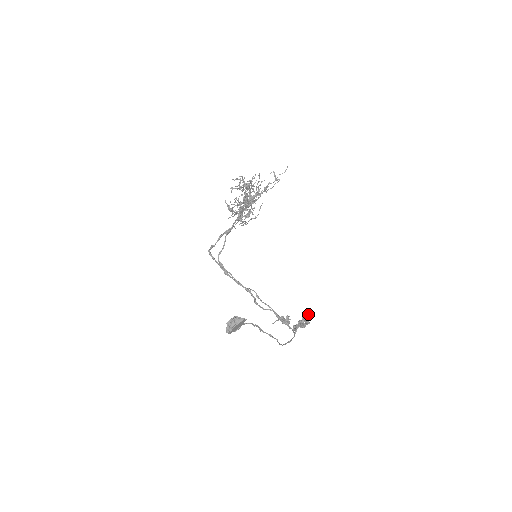
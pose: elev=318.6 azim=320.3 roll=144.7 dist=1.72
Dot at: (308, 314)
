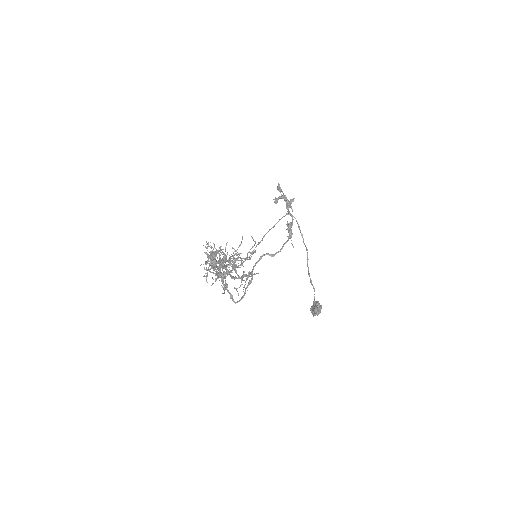
Dot at: occluded
